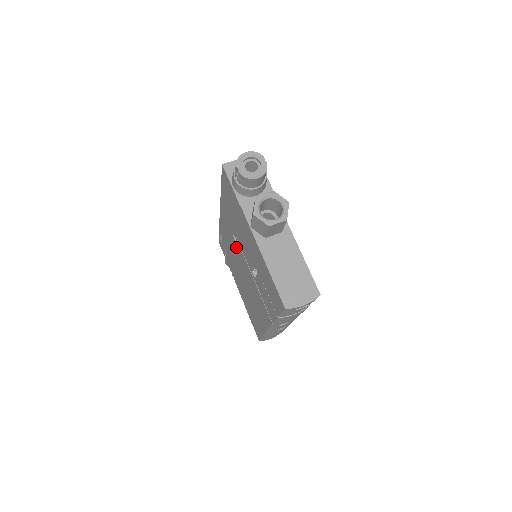
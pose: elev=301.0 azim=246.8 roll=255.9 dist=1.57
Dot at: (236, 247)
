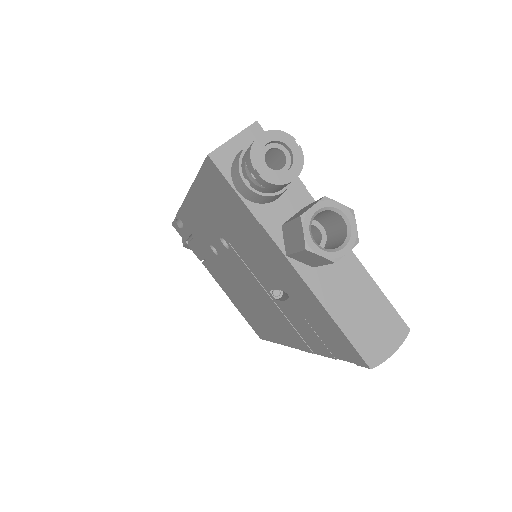
Dot at: (226, 252)
